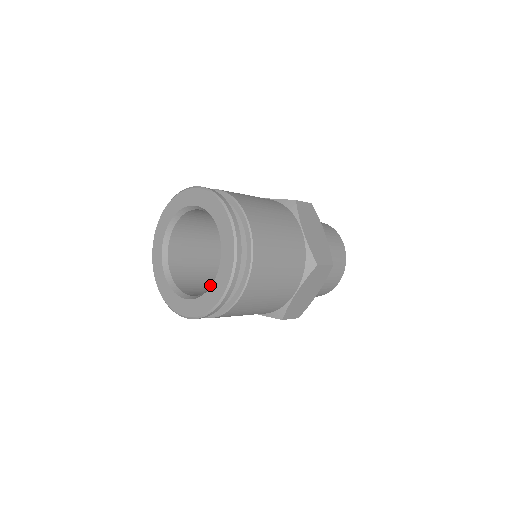
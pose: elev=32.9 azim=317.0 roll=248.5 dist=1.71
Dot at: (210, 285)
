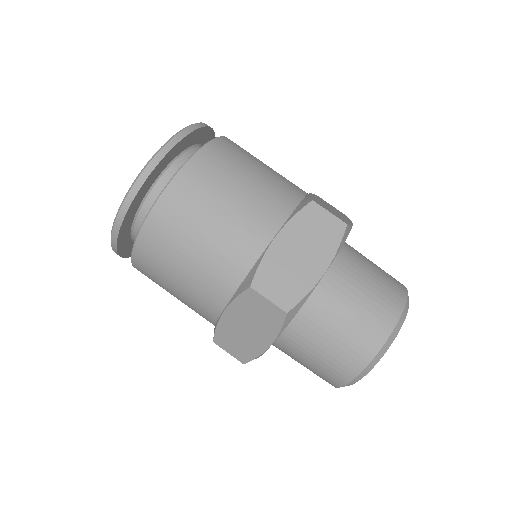
Dot at: occluded
